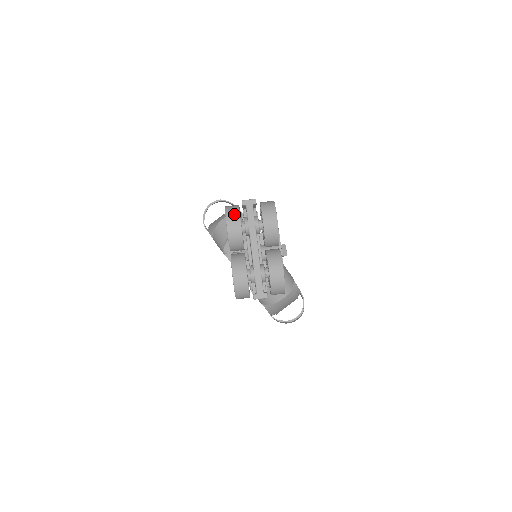
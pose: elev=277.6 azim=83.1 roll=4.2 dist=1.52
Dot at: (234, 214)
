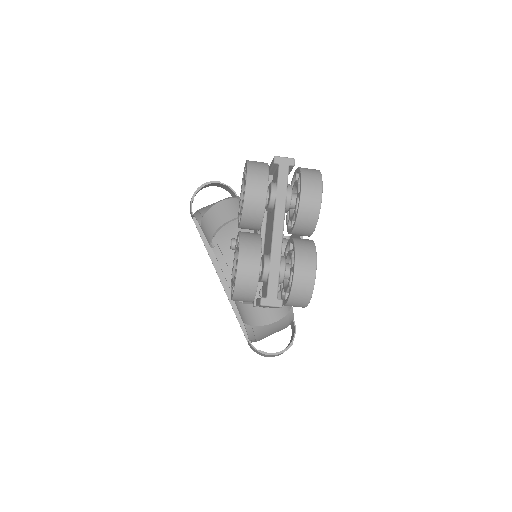
Dot at: (260, 171)
